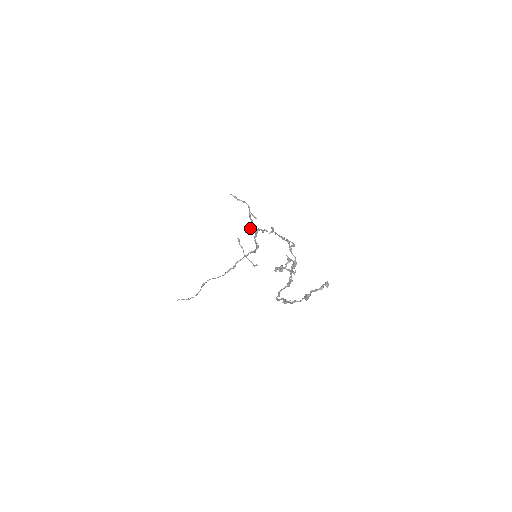
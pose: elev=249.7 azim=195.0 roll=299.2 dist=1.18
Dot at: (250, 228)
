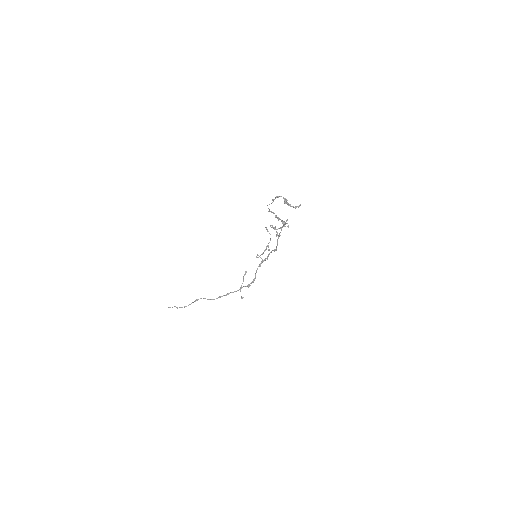
Dot at: (261, 254)
